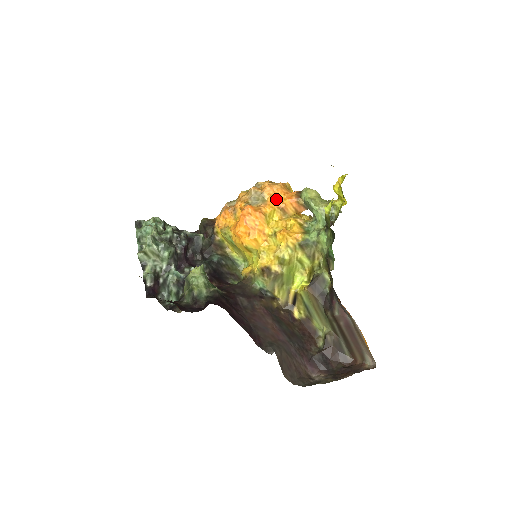
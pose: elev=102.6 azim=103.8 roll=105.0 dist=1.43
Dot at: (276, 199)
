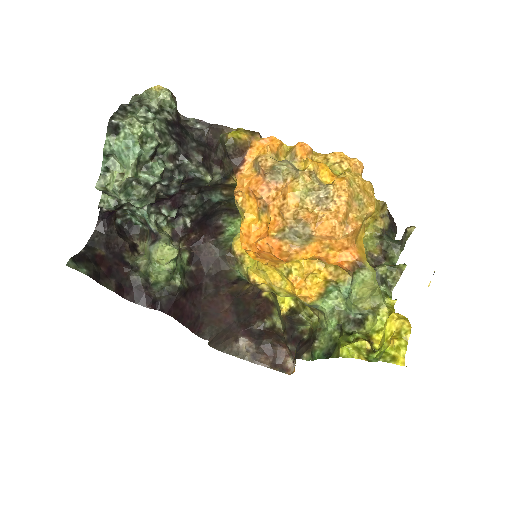
Dot at: (323, 250)
